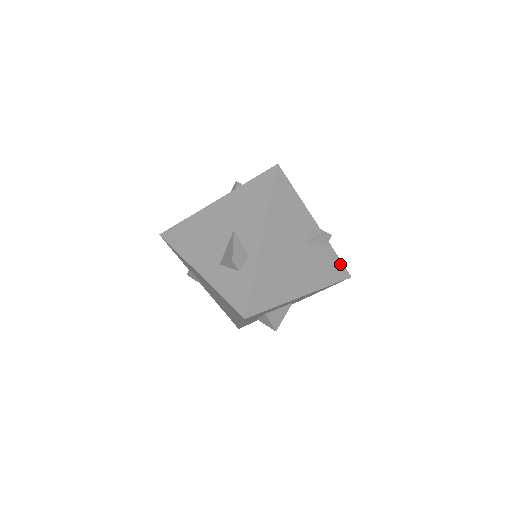
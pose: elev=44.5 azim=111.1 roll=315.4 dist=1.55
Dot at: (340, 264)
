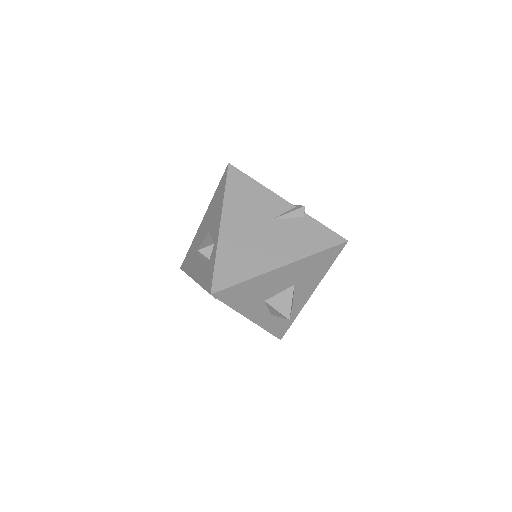
Dot at: (328, 231)
